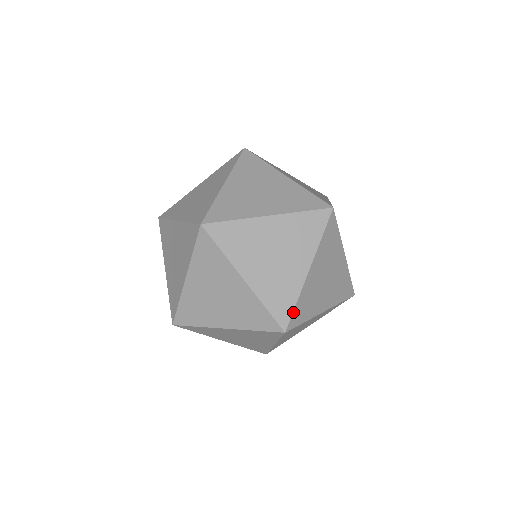
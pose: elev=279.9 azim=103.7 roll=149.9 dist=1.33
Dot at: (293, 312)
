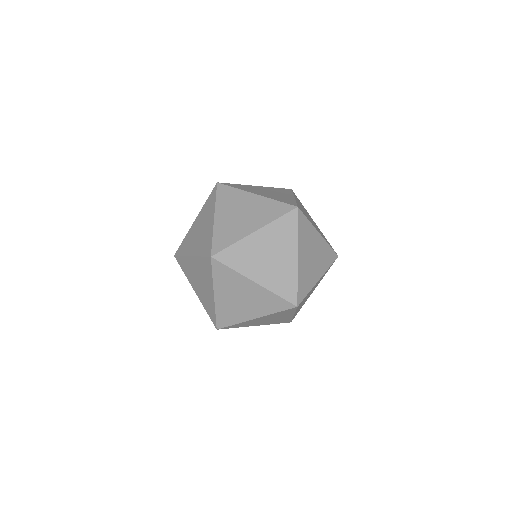
Dot at: (297, 204)
